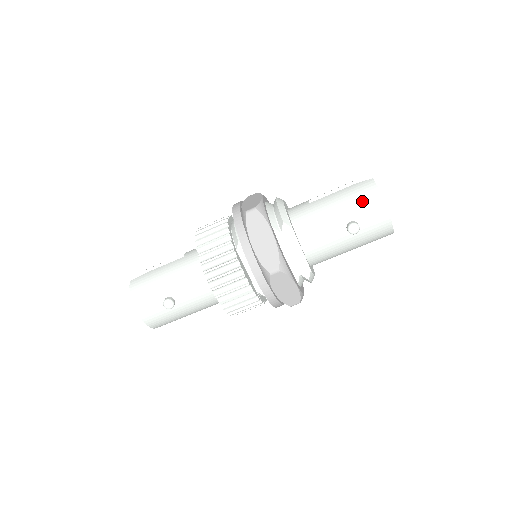
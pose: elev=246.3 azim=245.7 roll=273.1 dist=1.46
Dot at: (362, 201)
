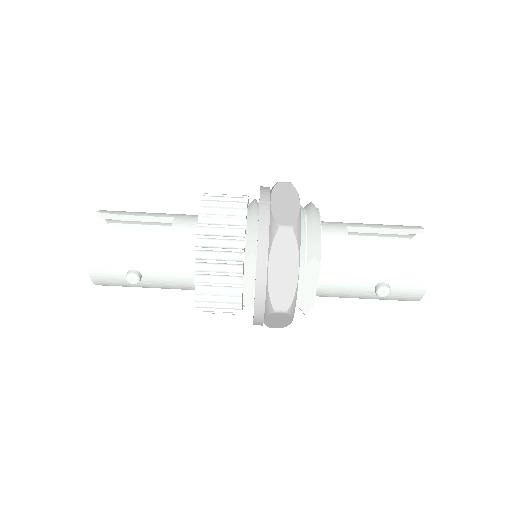
Dot at: (408, 267)
